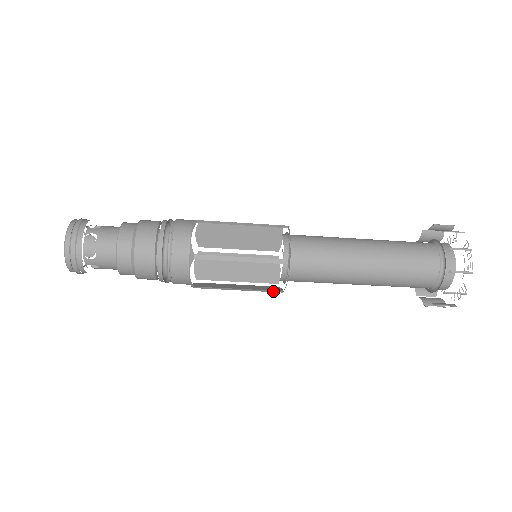
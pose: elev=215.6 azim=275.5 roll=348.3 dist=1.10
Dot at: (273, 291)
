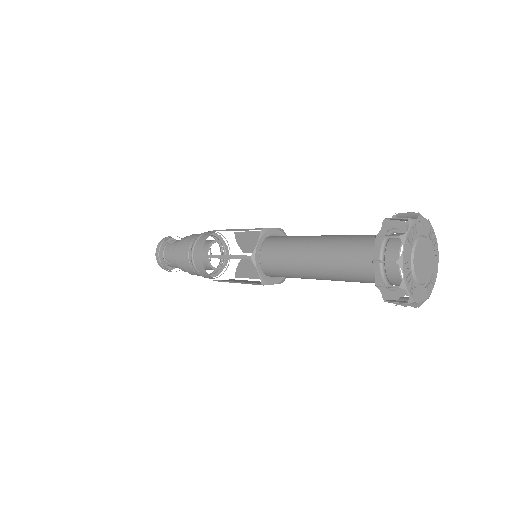
Dot at: occluded
